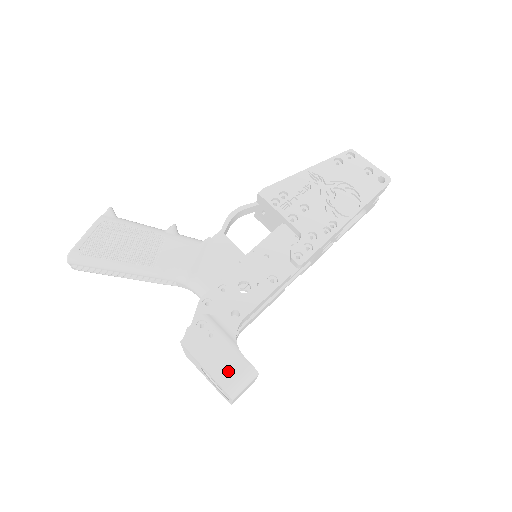
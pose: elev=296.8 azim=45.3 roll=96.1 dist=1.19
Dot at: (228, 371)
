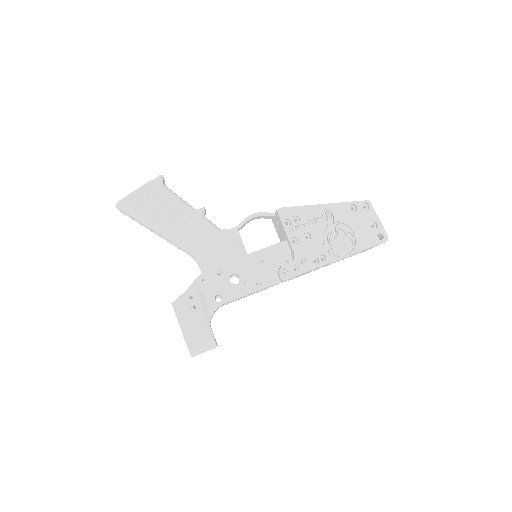
Dot at: (196, 337)
